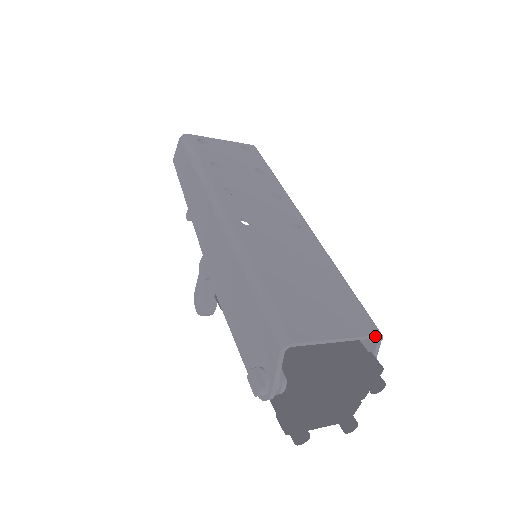
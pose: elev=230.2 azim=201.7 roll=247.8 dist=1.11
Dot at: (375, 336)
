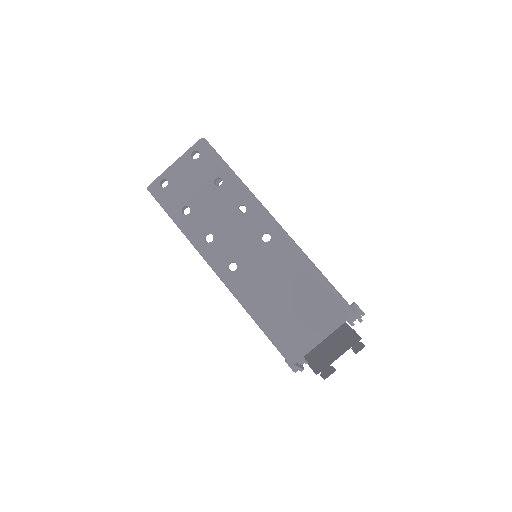
Dot at: occluded
